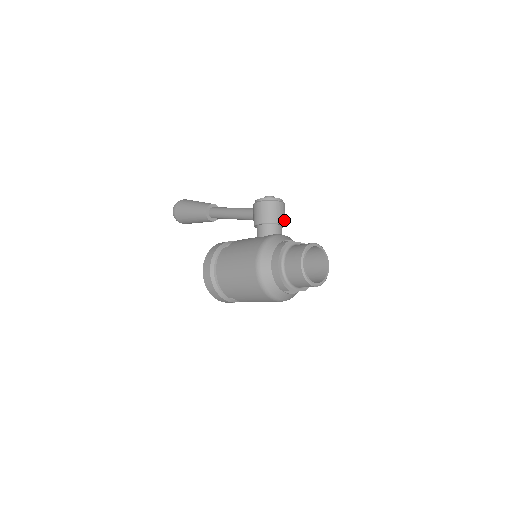
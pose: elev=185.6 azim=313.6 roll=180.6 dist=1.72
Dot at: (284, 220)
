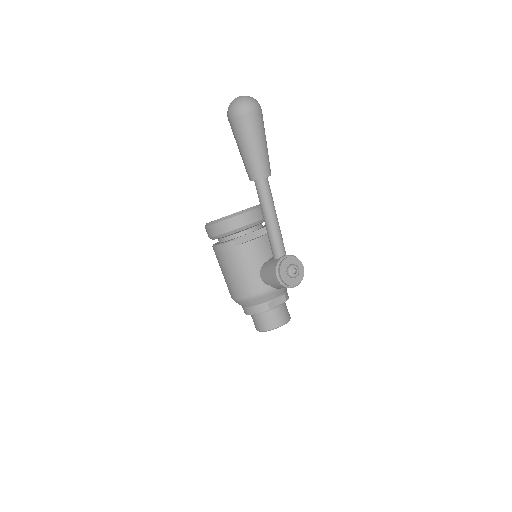
Dot at: occluded
